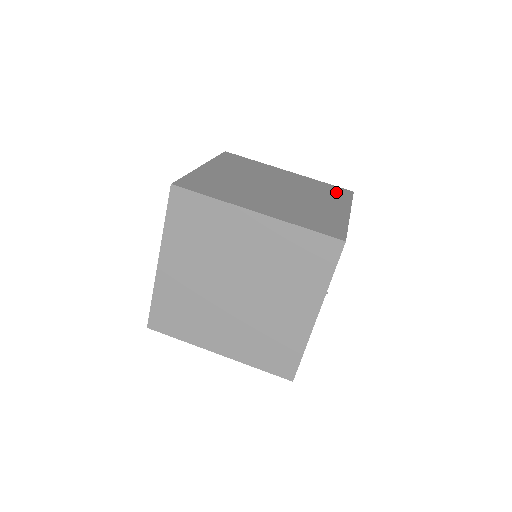
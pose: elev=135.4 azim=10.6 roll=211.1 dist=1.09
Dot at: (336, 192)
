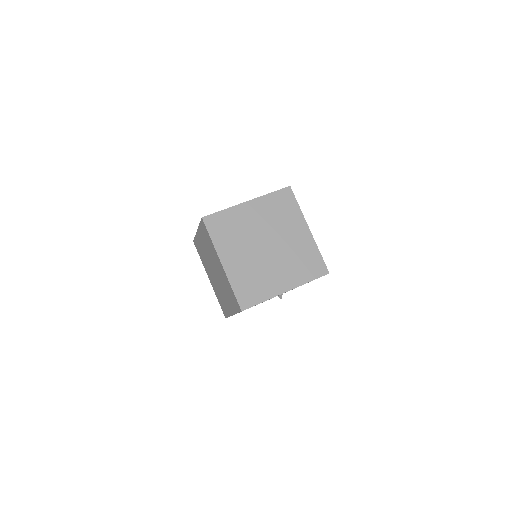
Dot at: (312, 268)
